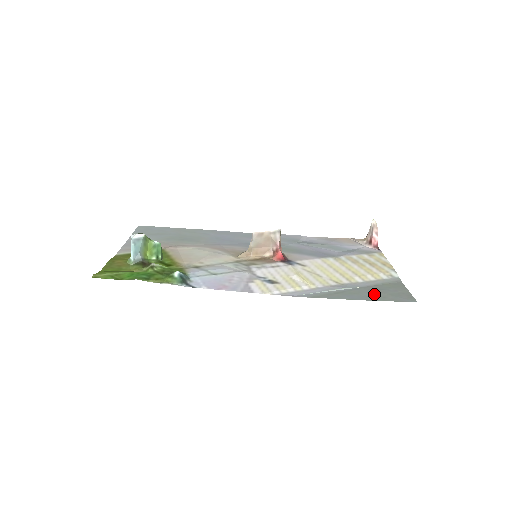
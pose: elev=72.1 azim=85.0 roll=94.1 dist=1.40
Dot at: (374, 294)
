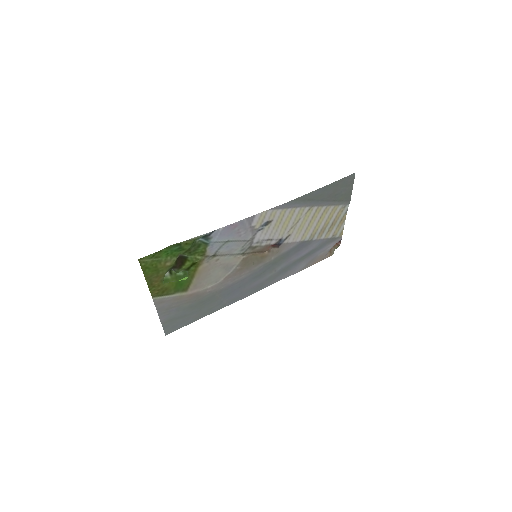
Dot at: (331, 190)
